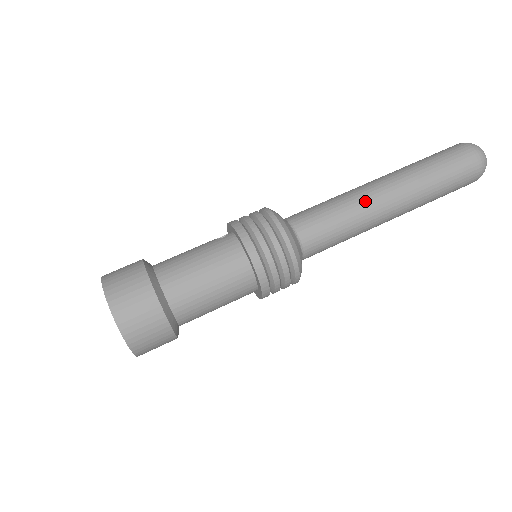
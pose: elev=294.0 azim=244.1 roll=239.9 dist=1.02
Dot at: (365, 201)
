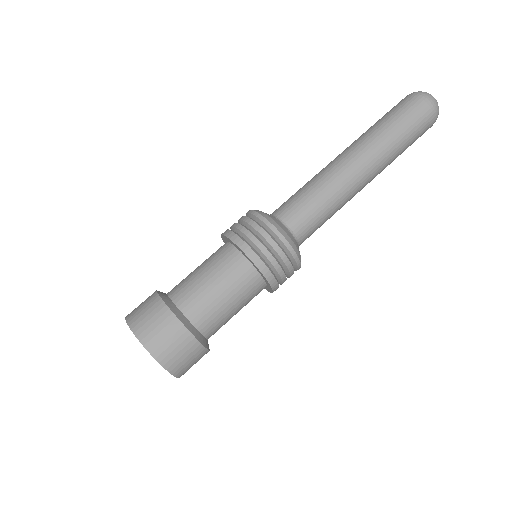
Dot at: (329, 170)
